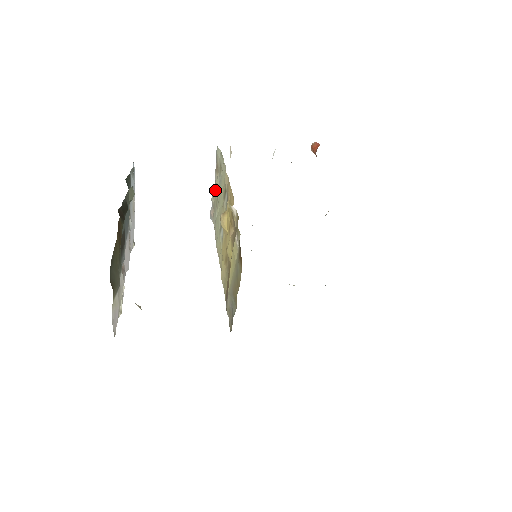
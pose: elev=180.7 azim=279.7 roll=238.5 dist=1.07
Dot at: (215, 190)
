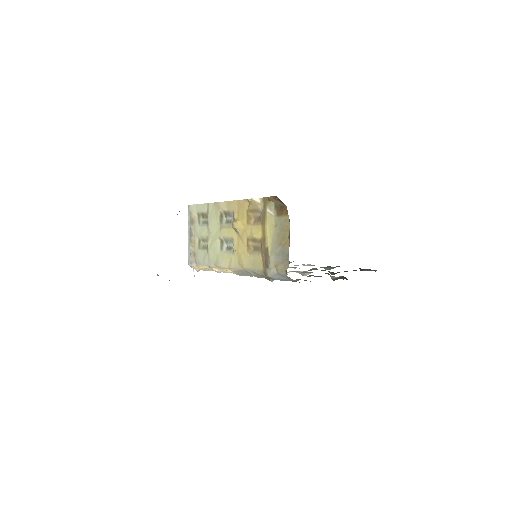
Dot at: (193, 238)
